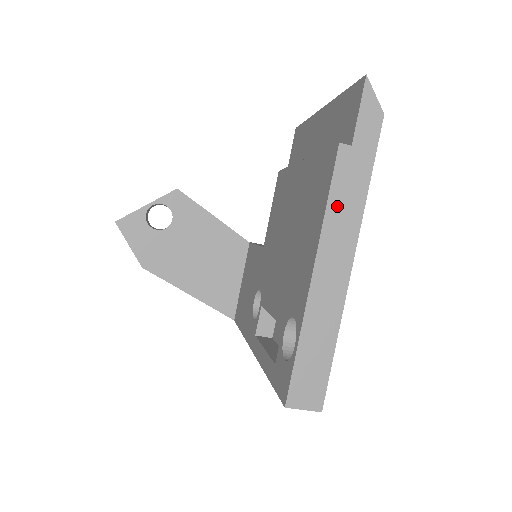
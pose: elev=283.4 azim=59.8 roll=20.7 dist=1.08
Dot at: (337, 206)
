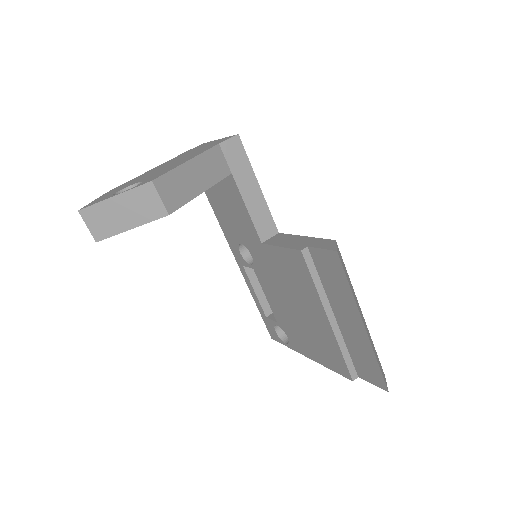
Dot at: occluded
